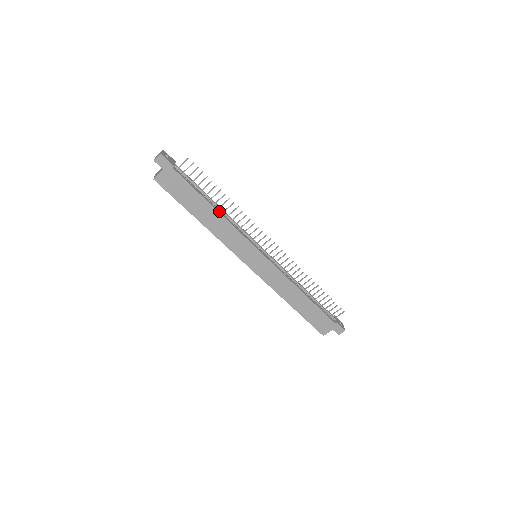
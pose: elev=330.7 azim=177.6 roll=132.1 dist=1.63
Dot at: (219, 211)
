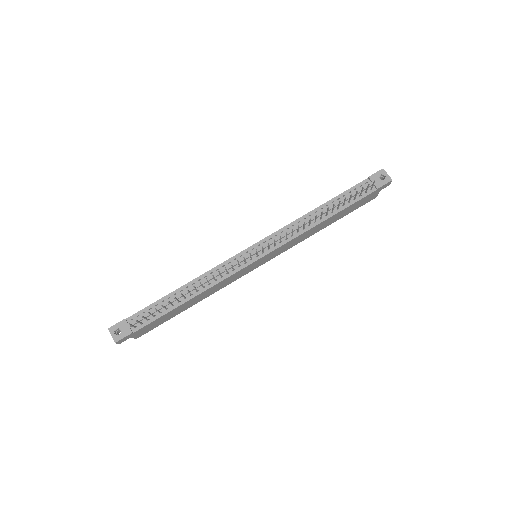
Dot at: (194, 294)
